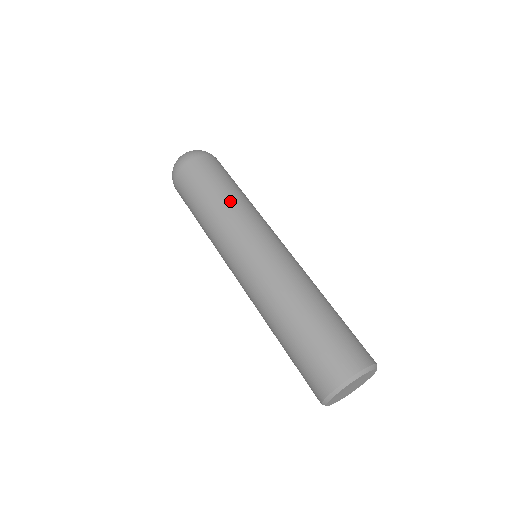
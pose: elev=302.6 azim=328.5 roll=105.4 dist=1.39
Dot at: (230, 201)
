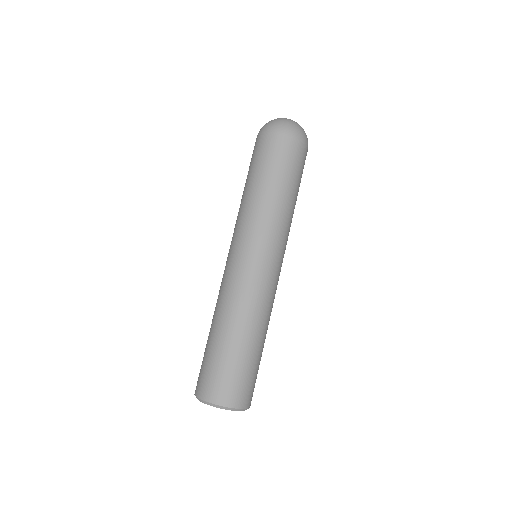
Dot at: (265, 200)
